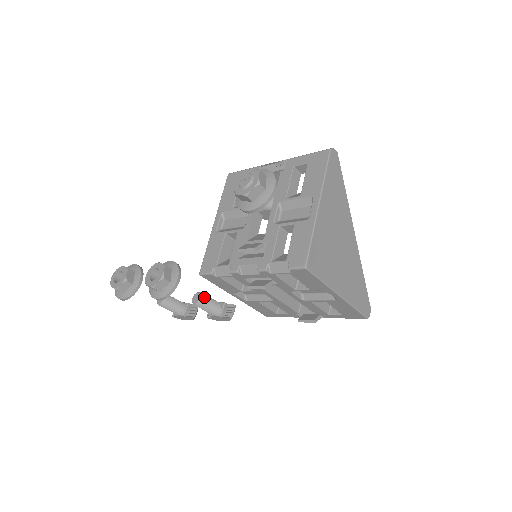
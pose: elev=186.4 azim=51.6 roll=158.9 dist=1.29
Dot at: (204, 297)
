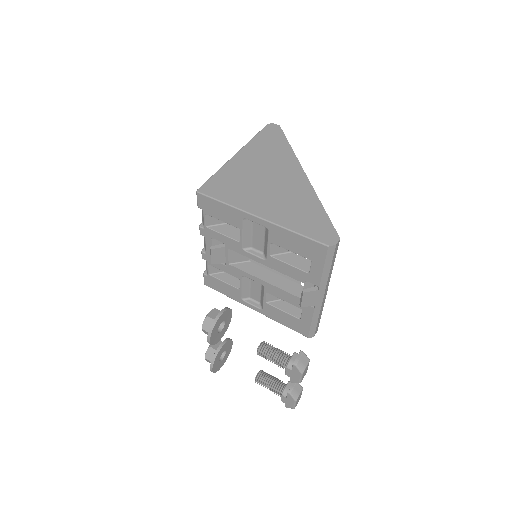
Dot at: (264, 343)
